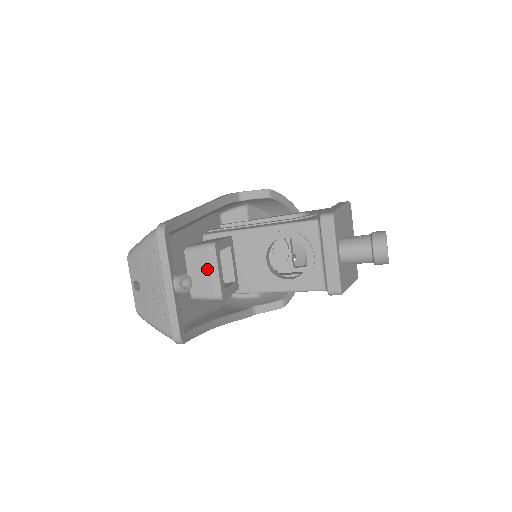
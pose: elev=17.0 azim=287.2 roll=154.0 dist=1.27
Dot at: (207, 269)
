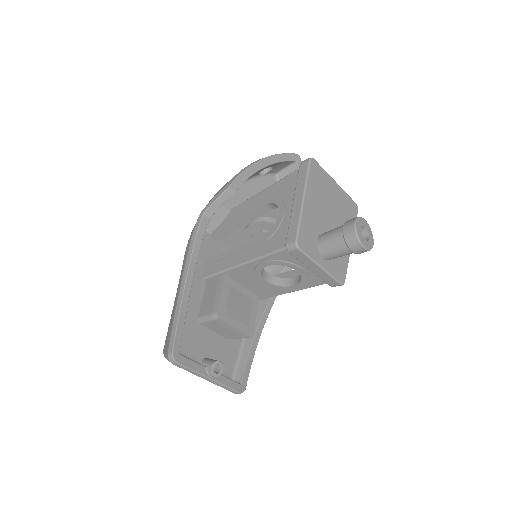
Dot at: (225, 328)
